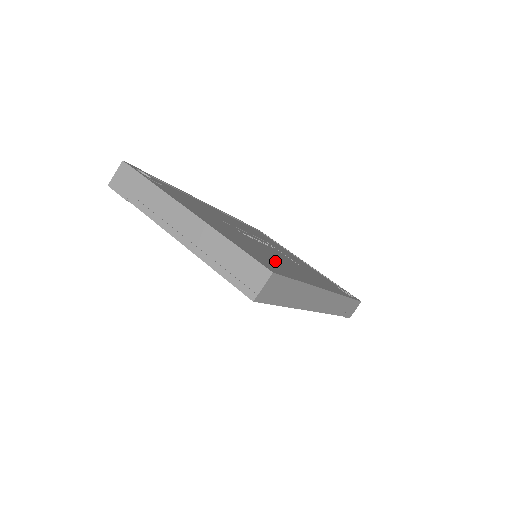
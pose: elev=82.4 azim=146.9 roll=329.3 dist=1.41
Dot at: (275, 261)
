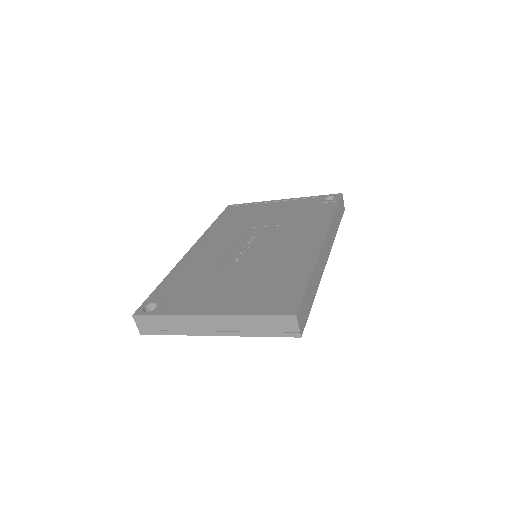
Dot at: (279, 273)
